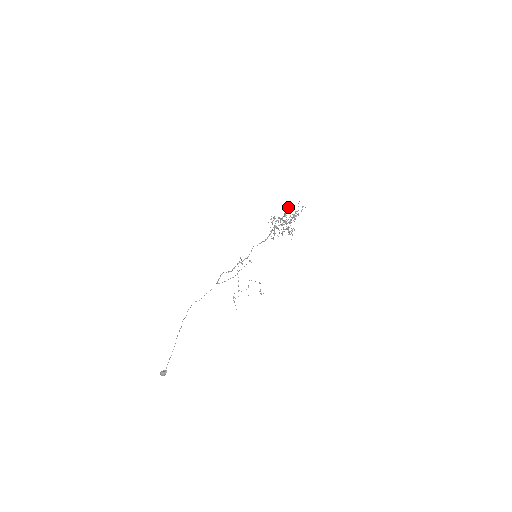
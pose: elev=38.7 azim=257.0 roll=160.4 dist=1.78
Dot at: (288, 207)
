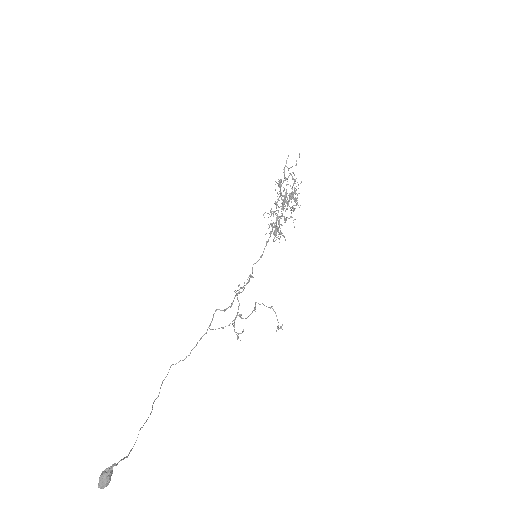
Dot at: (281, 179)
